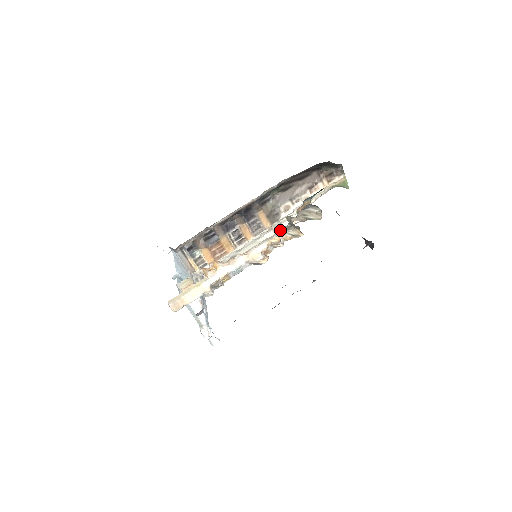
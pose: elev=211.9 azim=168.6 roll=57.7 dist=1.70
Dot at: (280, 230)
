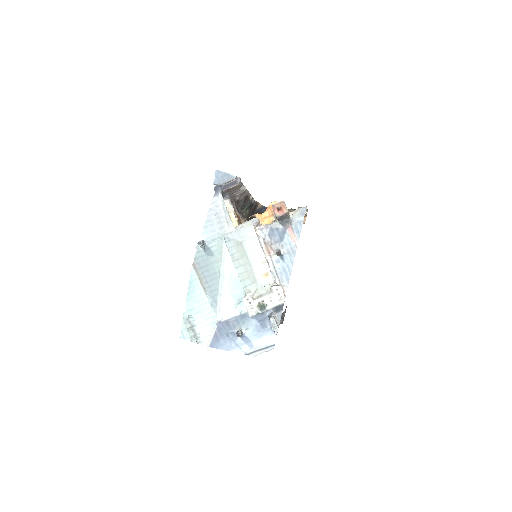
Dot at: occluded
